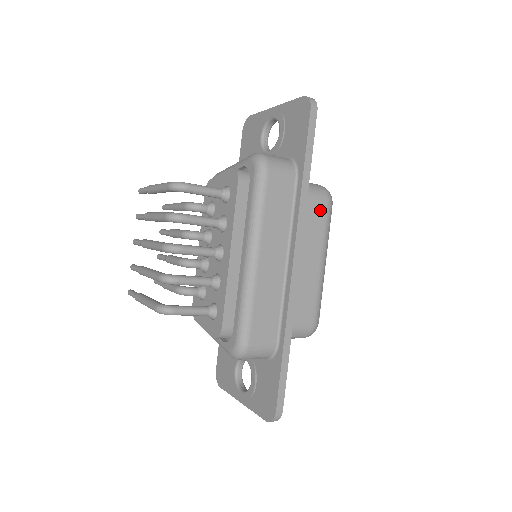
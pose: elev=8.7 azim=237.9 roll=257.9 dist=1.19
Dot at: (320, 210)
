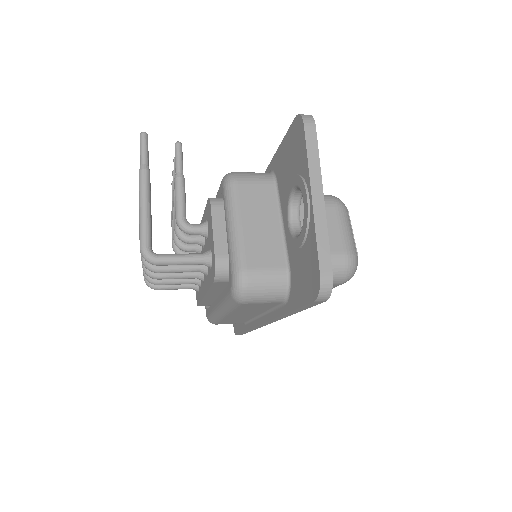
Dot at: occluded
